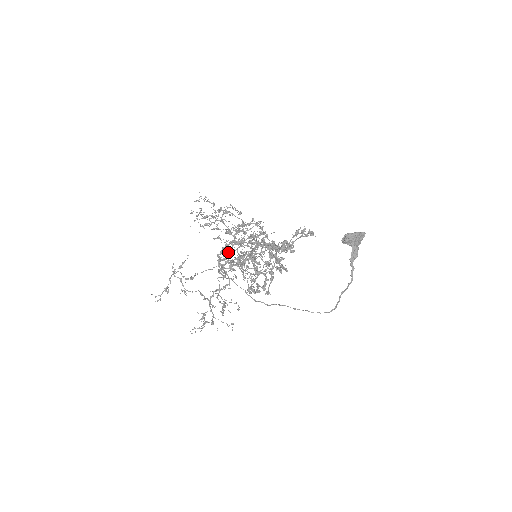
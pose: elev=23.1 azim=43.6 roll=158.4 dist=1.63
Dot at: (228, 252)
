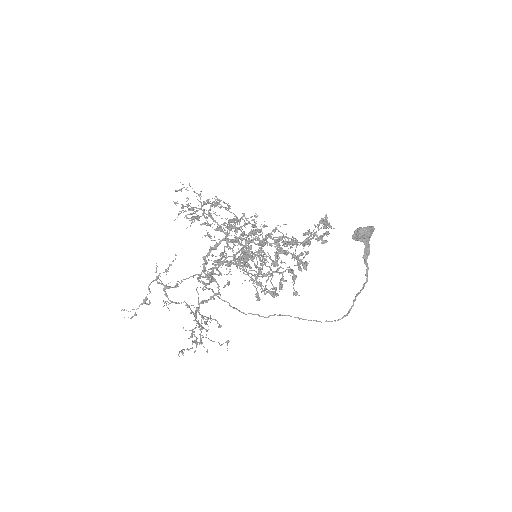
Dot at: (224, 251)
